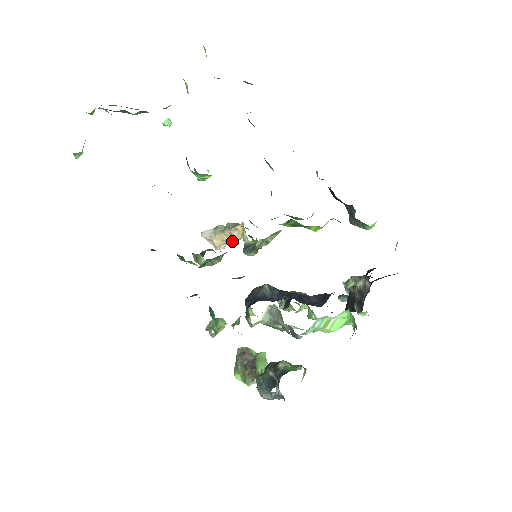
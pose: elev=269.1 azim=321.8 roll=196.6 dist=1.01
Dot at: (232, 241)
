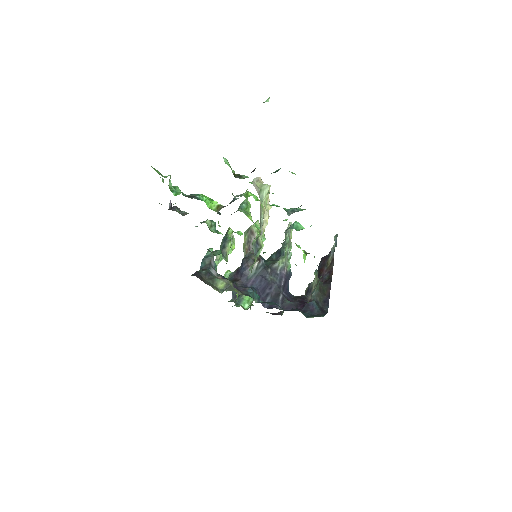
Dot at: (266, 206)
